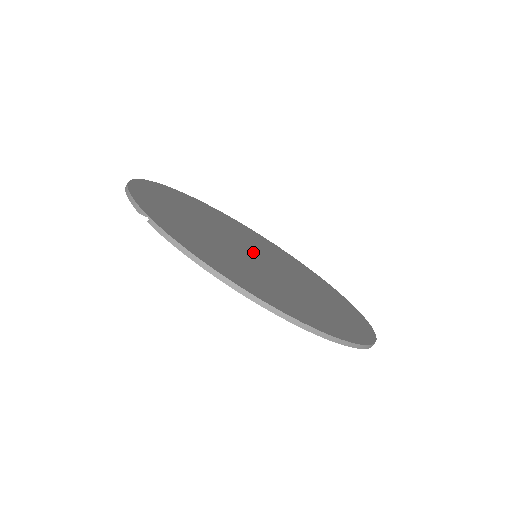
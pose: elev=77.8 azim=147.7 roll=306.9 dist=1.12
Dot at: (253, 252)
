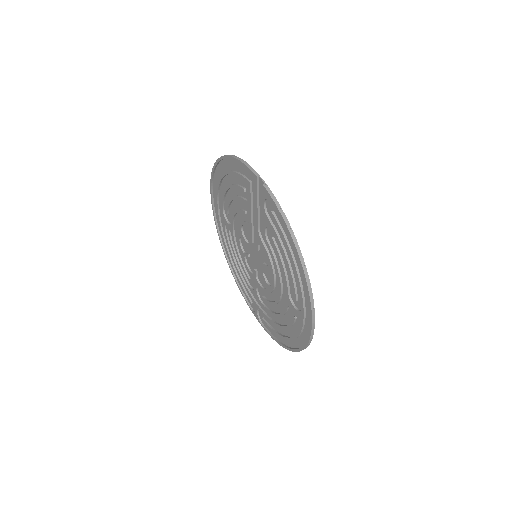
Dot at: (255, 252)
